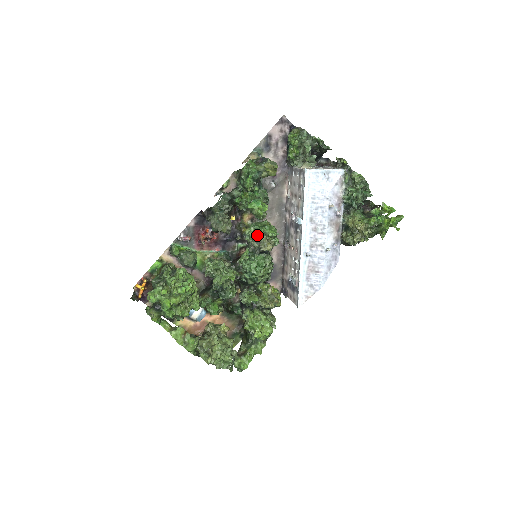
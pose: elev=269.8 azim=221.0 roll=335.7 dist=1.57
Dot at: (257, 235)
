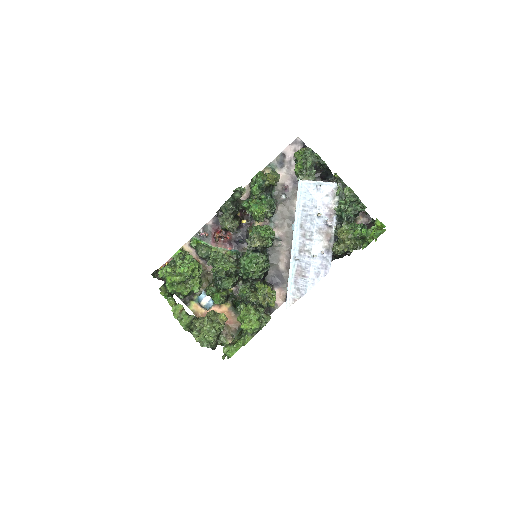
Dot at: occluded
